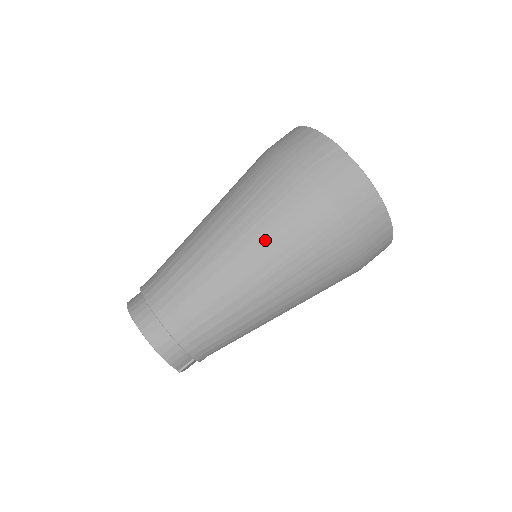
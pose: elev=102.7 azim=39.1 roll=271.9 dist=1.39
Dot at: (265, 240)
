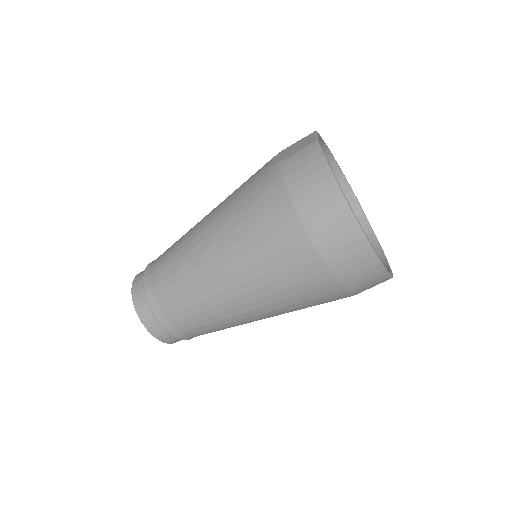
Dot at: (263, 293)
